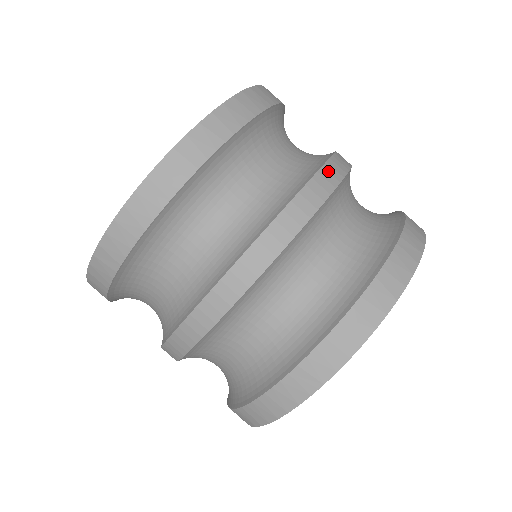
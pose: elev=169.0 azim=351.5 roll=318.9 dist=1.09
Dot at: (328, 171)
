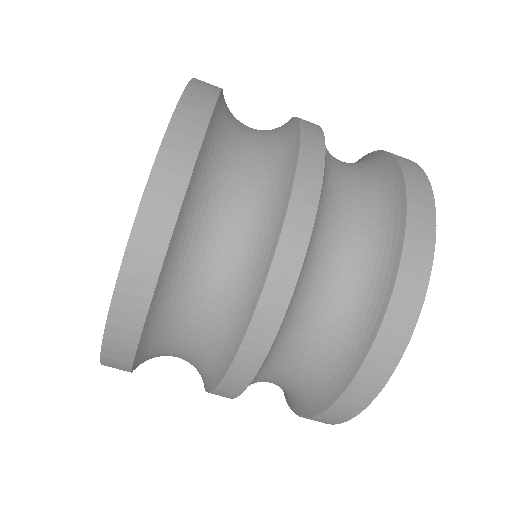
Dot at: occluded
